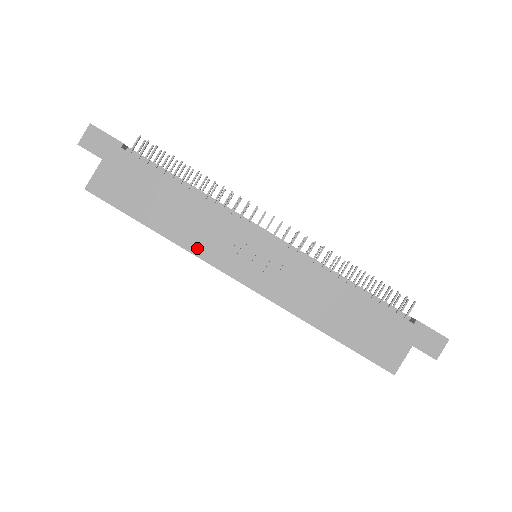
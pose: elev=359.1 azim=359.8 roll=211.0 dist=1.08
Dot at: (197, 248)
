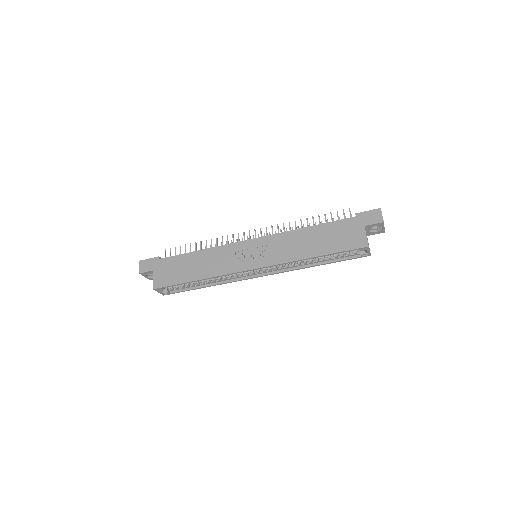
Dot at: (222, 271)
